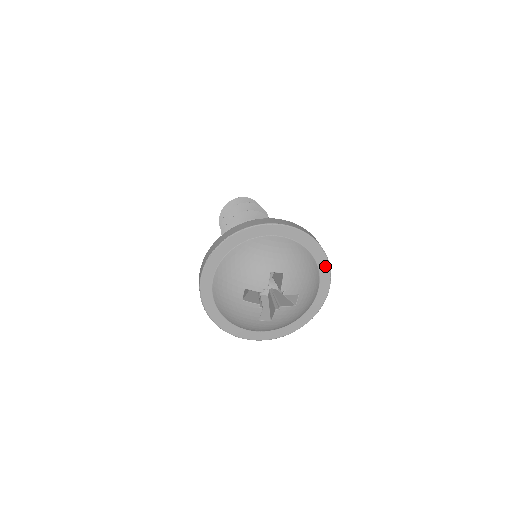
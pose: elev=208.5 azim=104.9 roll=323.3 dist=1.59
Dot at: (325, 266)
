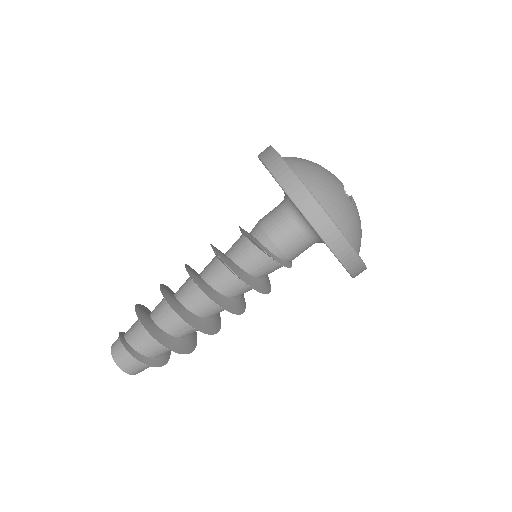
Dot at: occluded
